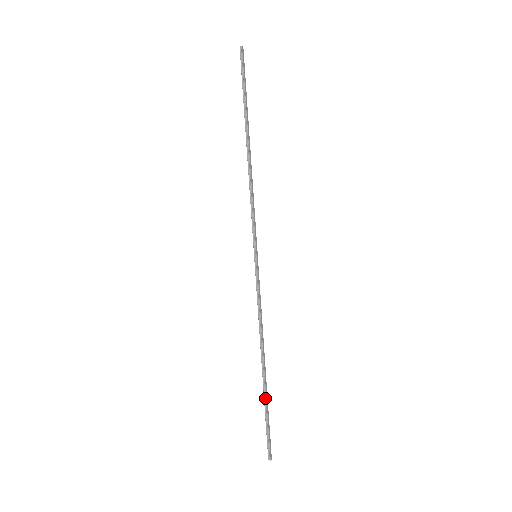
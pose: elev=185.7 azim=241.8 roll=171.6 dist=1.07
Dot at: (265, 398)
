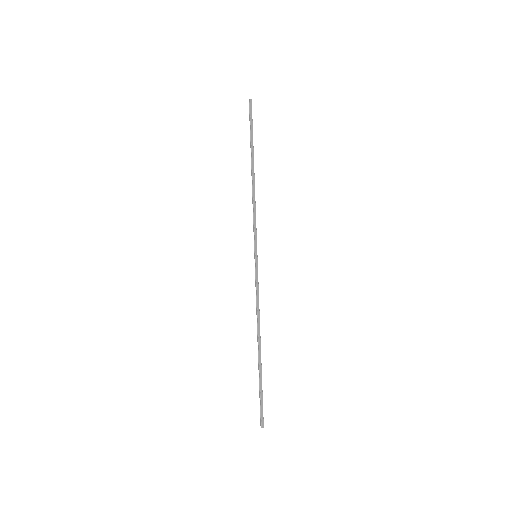
Dot at: (259, 373)
